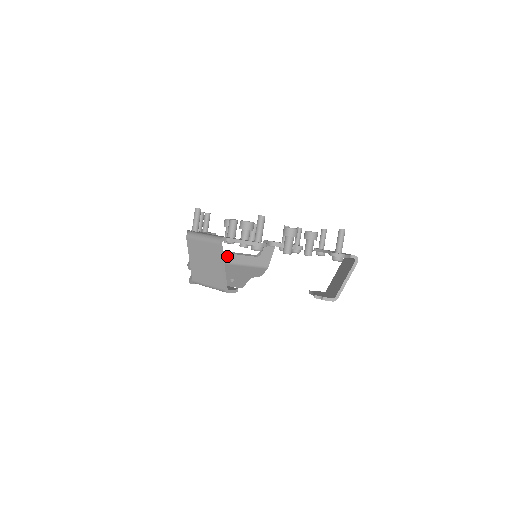
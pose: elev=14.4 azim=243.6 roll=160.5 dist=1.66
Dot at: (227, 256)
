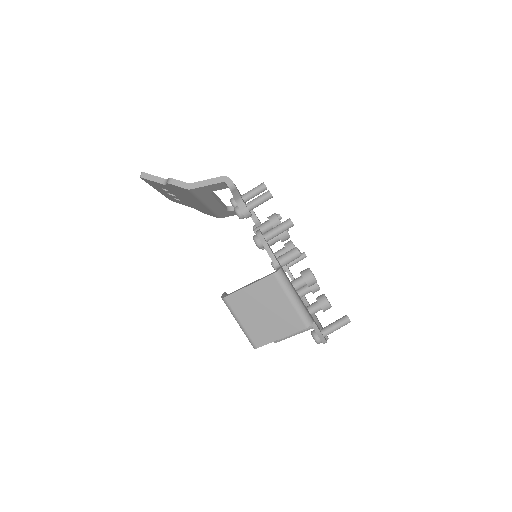
Dot at: (213, 201)
